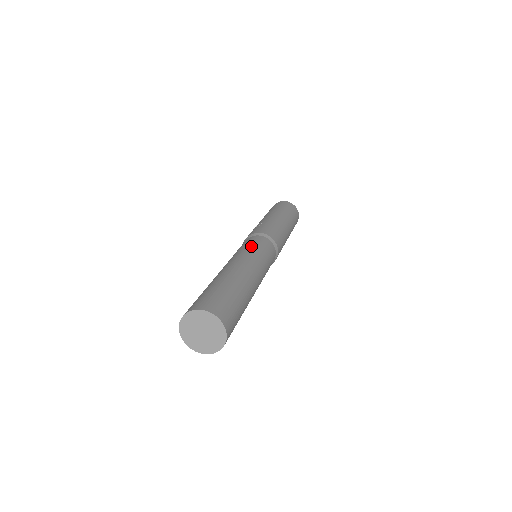
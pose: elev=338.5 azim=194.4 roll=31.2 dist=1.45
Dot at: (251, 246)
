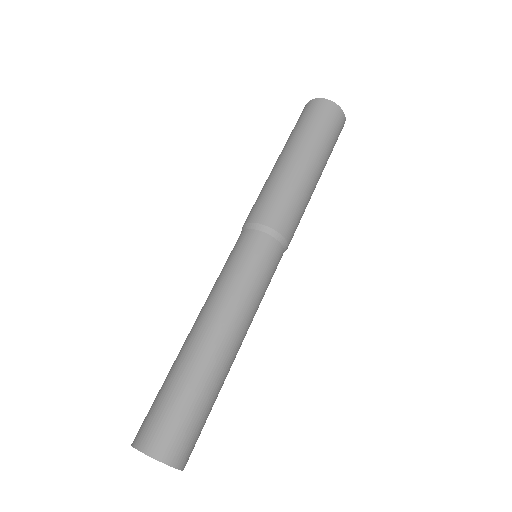
Dot at: (226, 266)
